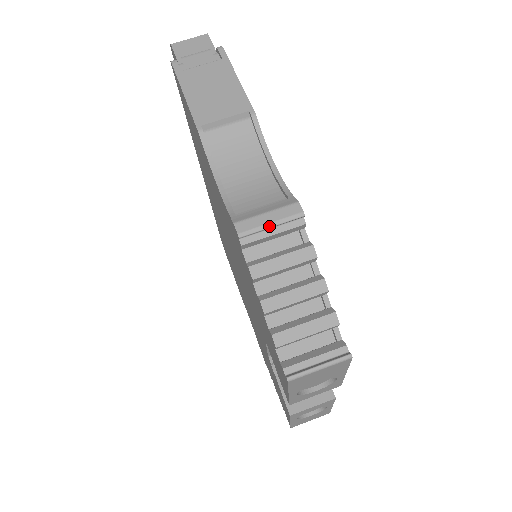
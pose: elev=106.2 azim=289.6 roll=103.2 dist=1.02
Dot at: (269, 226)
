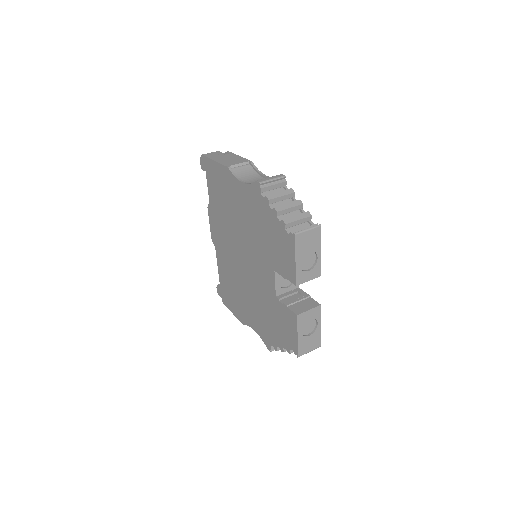
Dot at: (271, 180)
